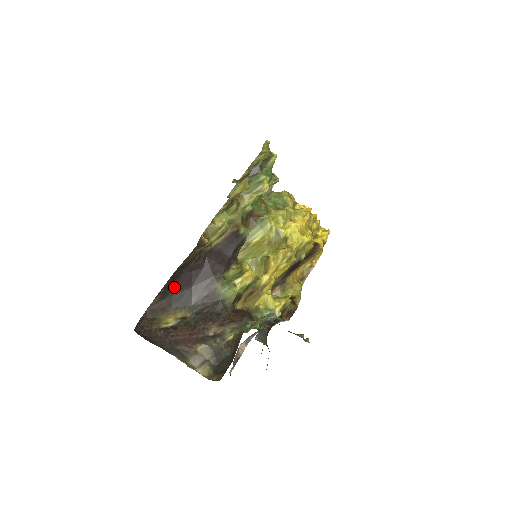
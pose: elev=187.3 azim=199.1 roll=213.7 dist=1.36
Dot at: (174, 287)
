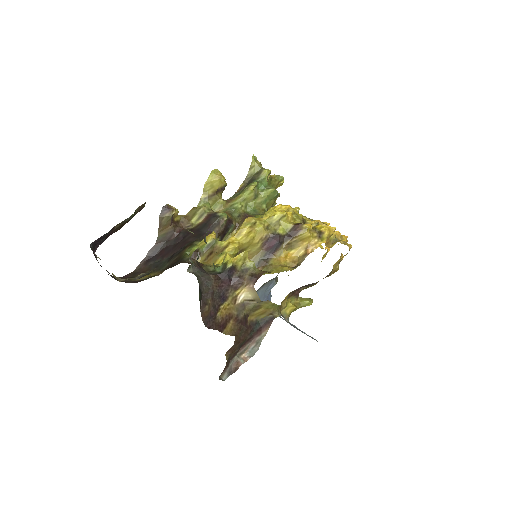
Dot at: (157, 257)
